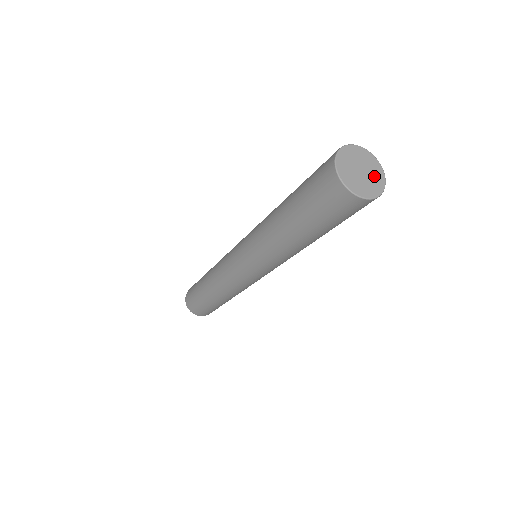
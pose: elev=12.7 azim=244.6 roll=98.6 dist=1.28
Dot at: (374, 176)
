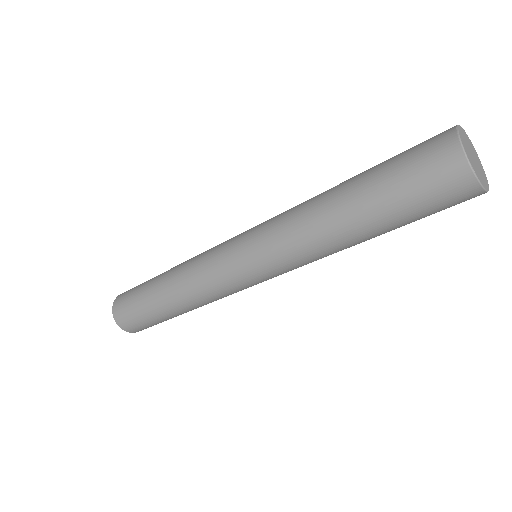
Dot at: (480, 167)
